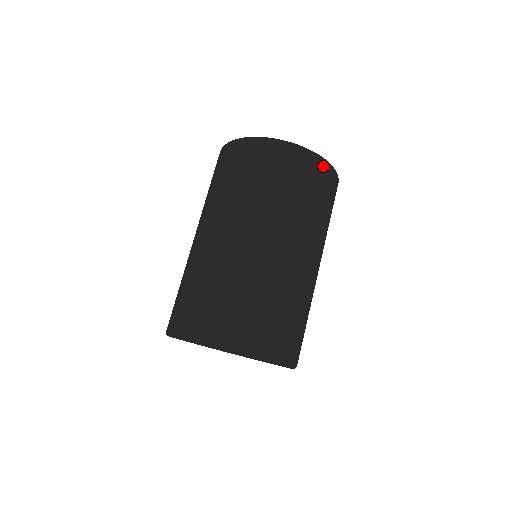
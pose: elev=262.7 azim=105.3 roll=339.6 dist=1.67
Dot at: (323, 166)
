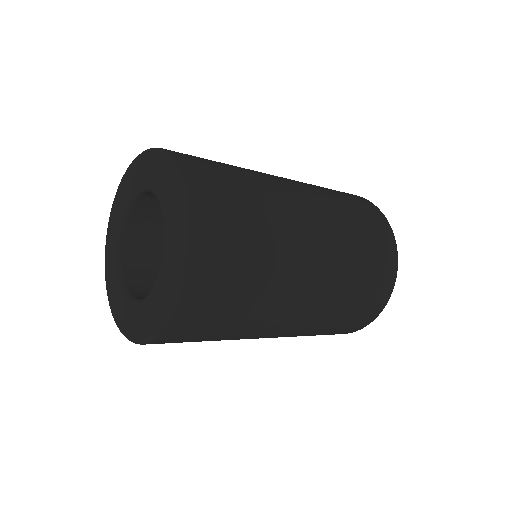
Dot at: (391, 243)
